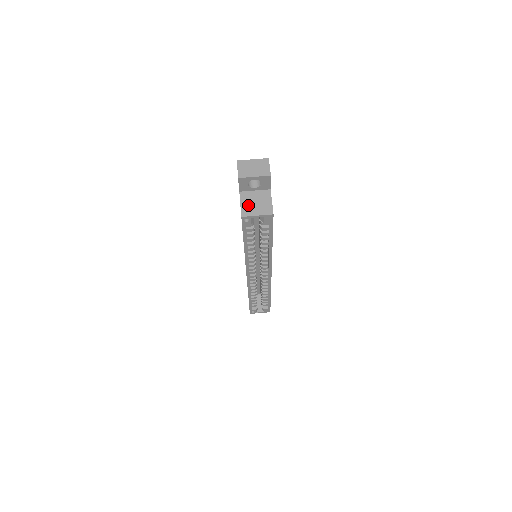
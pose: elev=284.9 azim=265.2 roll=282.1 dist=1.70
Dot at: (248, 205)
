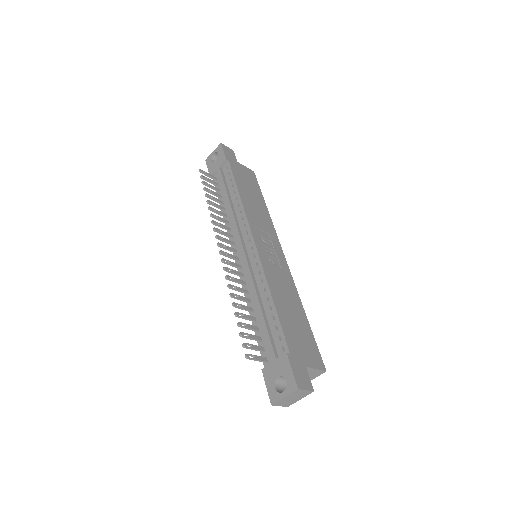
Dot at: occluded
